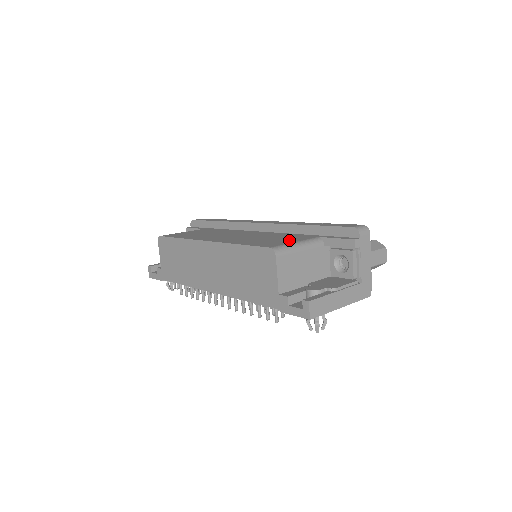
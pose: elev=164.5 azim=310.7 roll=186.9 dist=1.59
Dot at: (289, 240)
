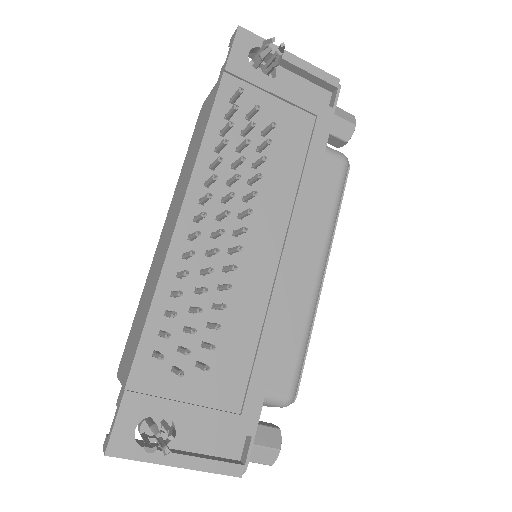
Dot at: occluded
